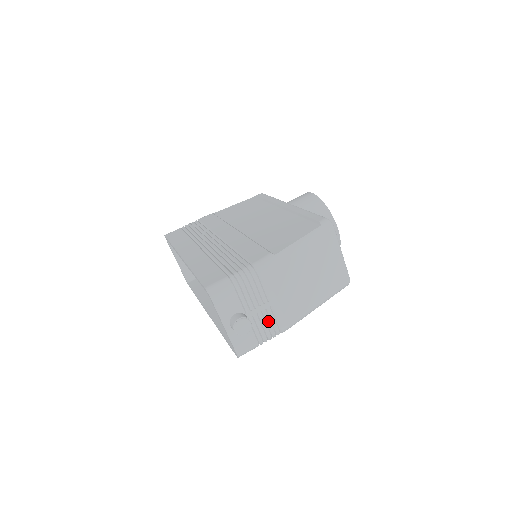
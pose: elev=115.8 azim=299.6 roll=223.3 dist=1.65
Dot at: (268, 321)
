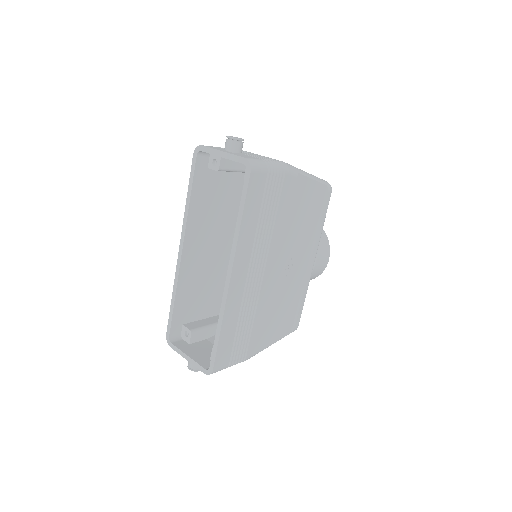
Dot at: occluded
